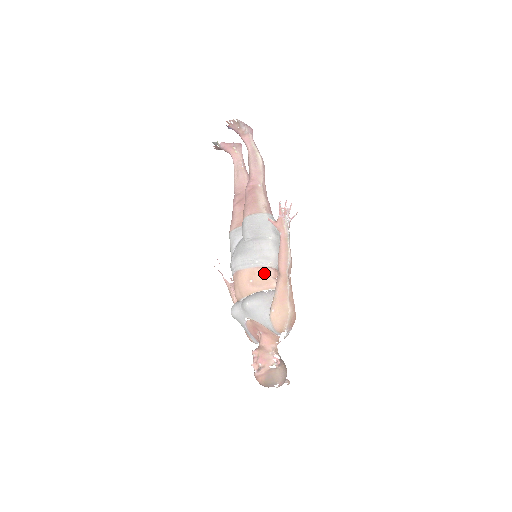
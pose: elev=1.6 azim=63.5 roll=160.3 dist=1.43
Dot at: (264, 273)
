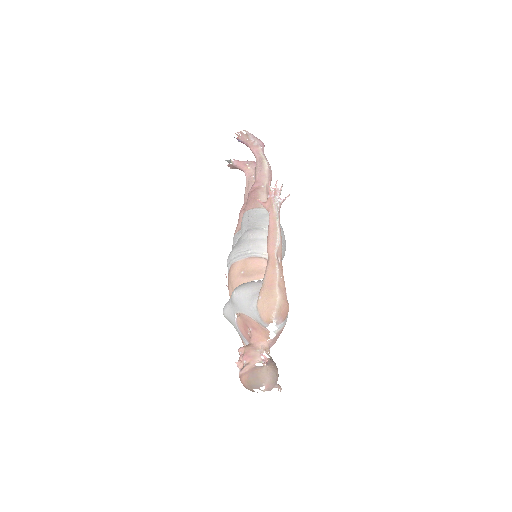
Dot at: (256, 263)
